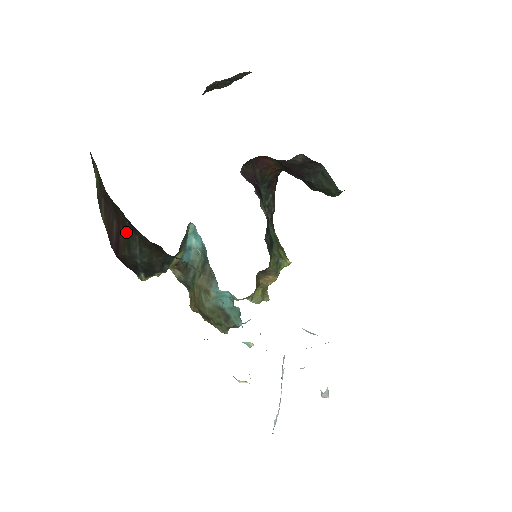
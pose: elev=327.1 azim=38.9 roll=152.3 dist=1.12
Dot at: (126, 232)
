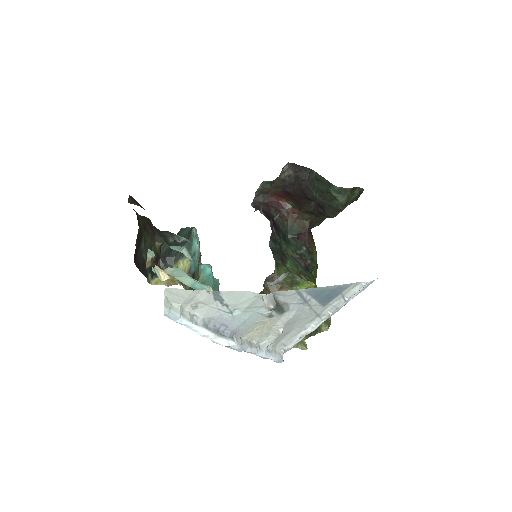
Dot at: (141, 236)
